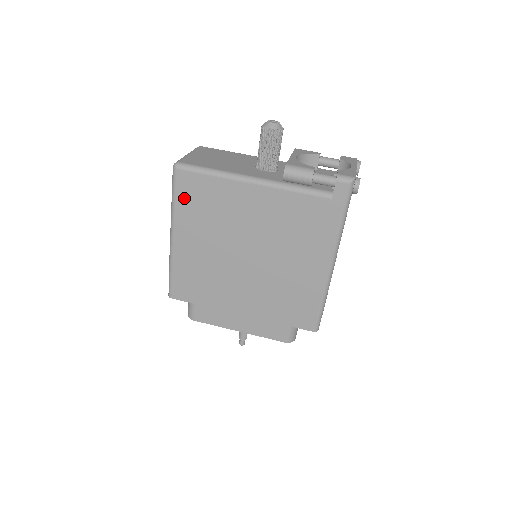
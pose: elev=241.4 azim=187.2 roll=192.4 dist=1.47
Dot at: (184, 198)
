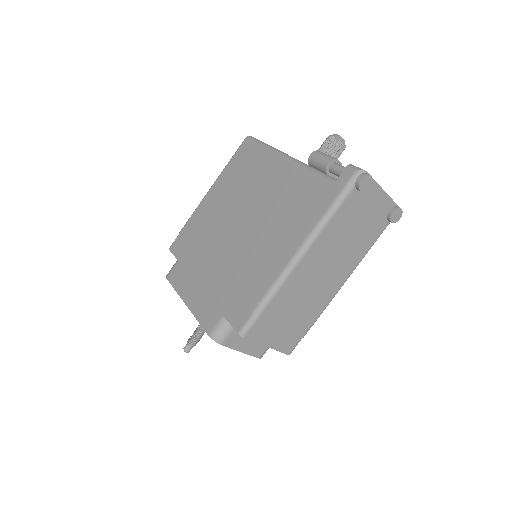
Dot at: (235, 162)
